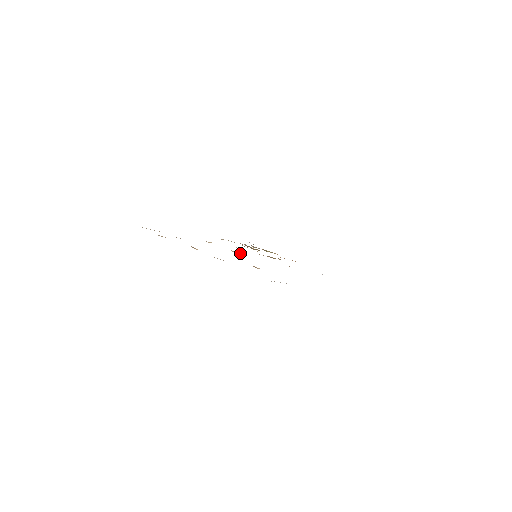
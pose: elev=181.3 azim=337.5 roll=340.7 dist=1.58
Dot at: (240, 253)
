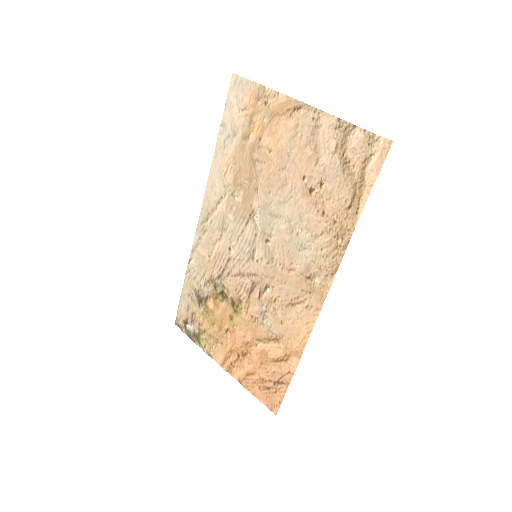
Dot at: (258, 226)
